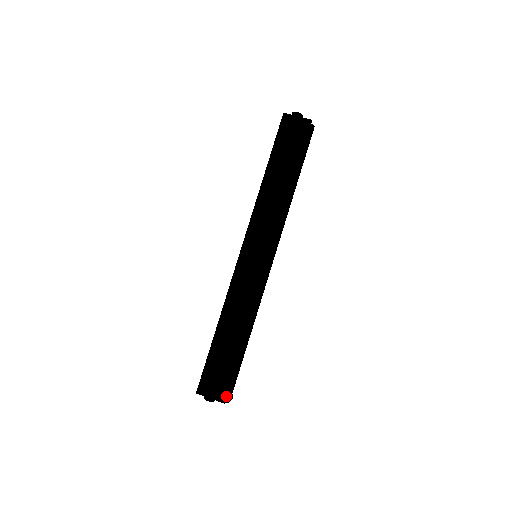
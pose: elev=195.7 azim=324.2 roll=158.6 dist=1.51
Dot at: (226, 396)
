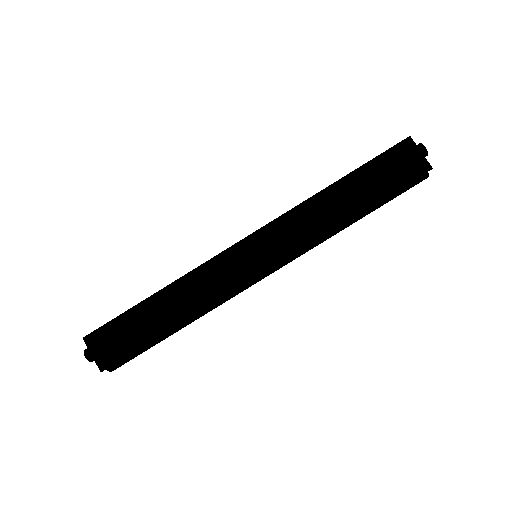
Dot at: (108, 366)
